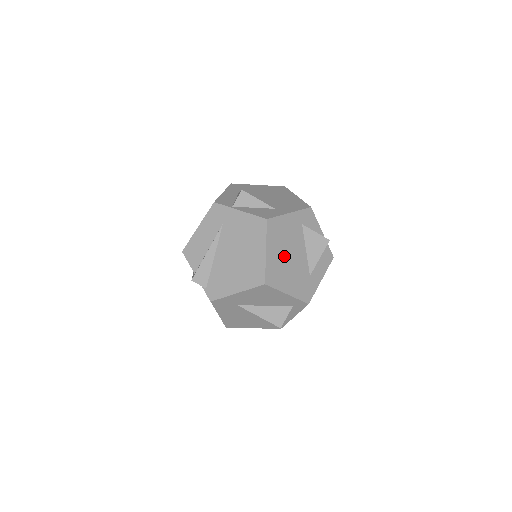
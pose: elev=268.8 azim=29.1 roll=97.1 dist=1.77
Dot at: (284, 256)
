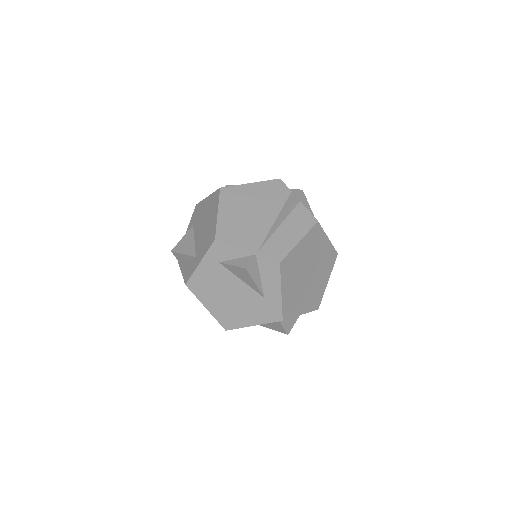
Dot at: (224, 300)
